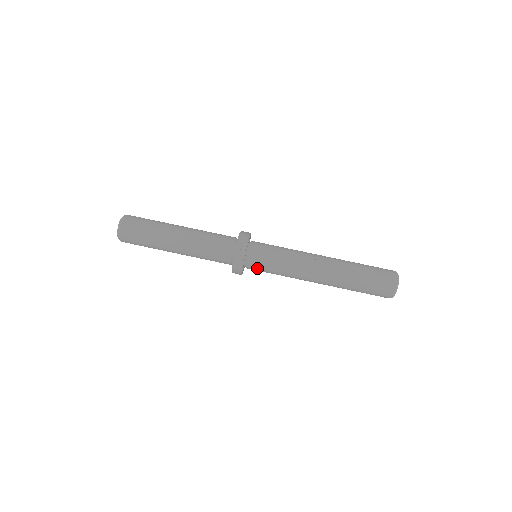
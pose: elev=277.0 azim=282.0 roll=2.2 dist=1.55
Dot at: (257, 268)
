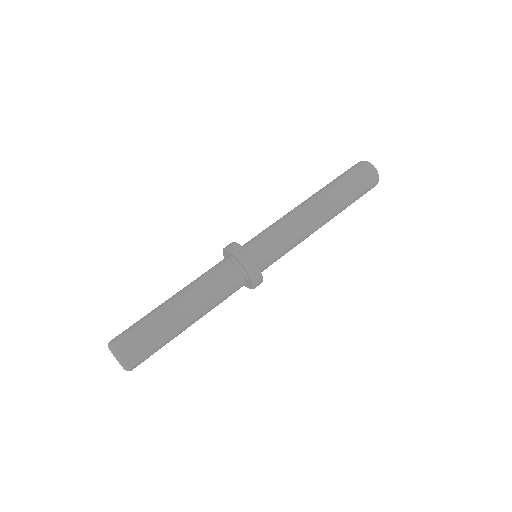
Dot at: (267, 257)
